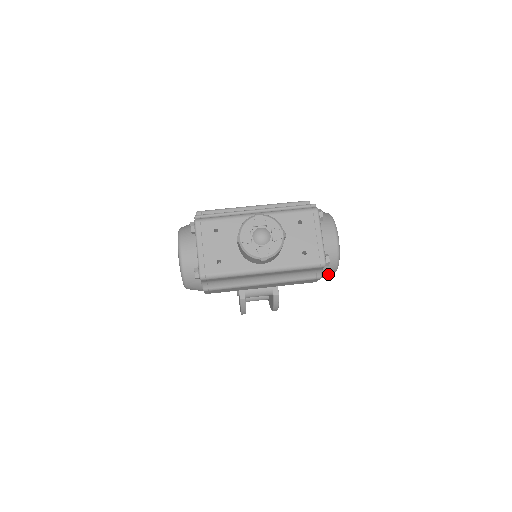
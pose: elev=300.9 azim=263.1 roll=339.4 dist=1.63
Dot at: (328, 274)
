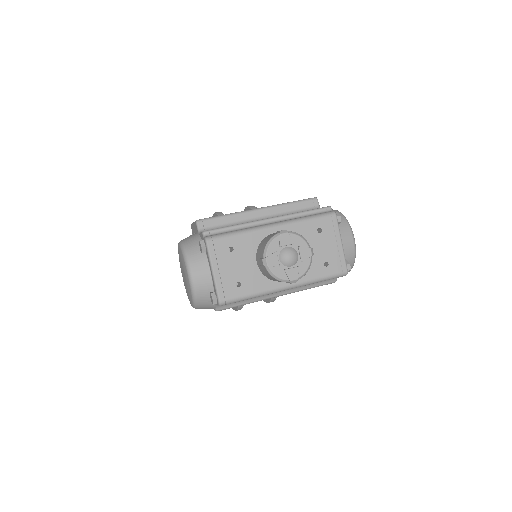
Dot at: occluded
